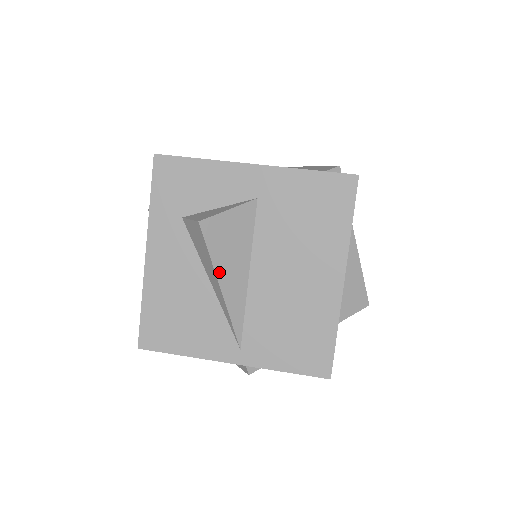
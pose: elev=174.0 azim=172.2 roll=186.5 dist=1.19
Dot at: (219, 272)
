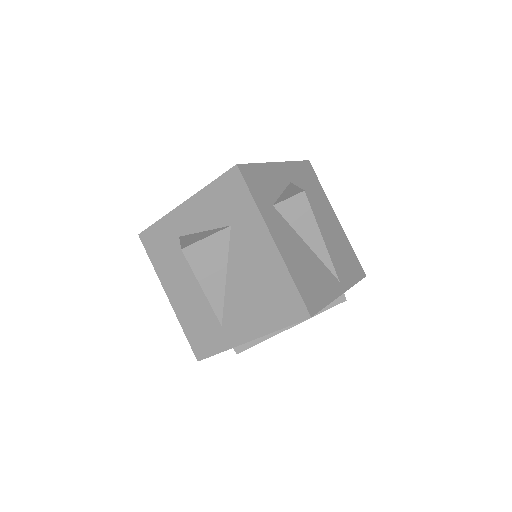
Dot at: (318, 227)
